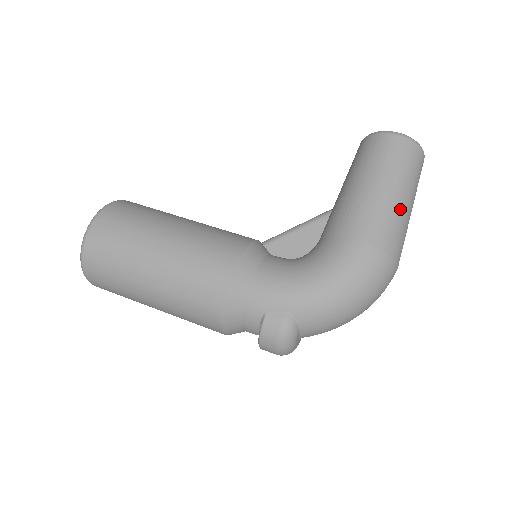
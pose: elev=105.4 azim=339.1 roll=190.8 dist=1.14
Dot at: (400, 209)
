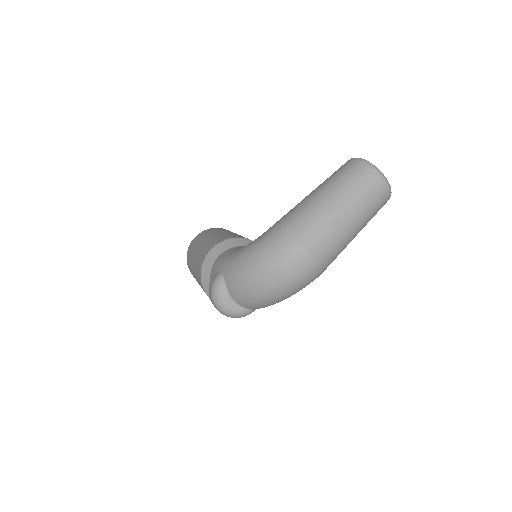
Dot at: (321, 206)
